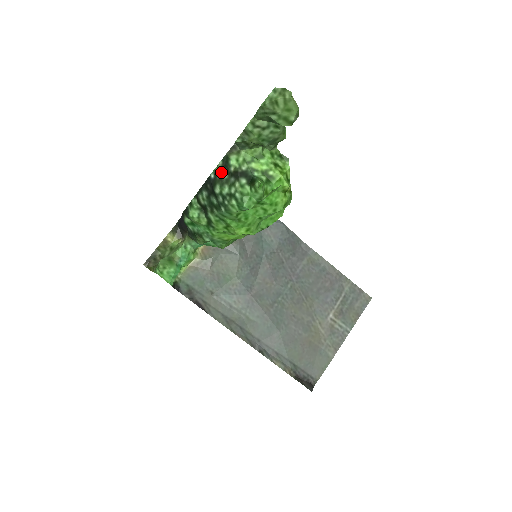
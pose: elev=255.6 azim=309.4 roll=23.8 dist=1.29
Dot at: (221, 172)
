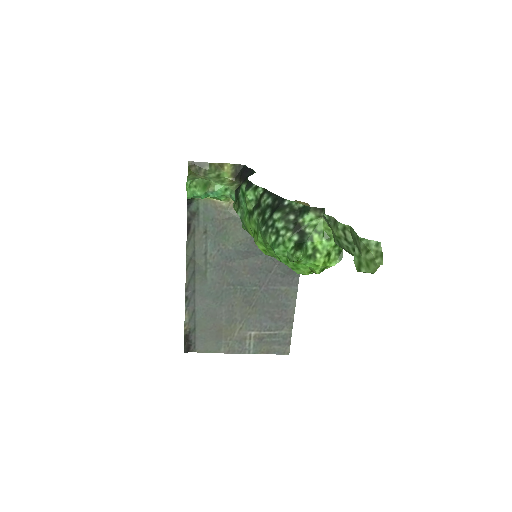
Dot at: (293, 210)
